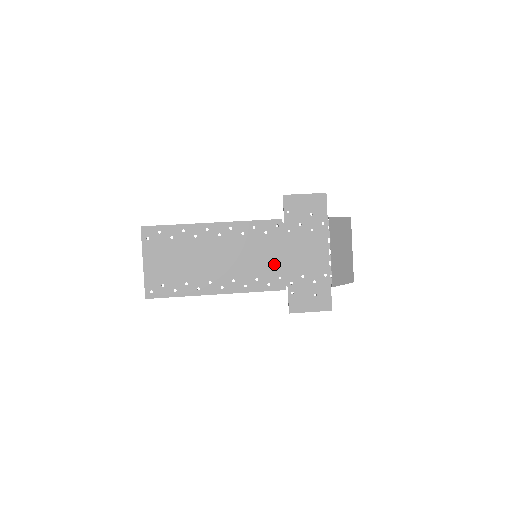
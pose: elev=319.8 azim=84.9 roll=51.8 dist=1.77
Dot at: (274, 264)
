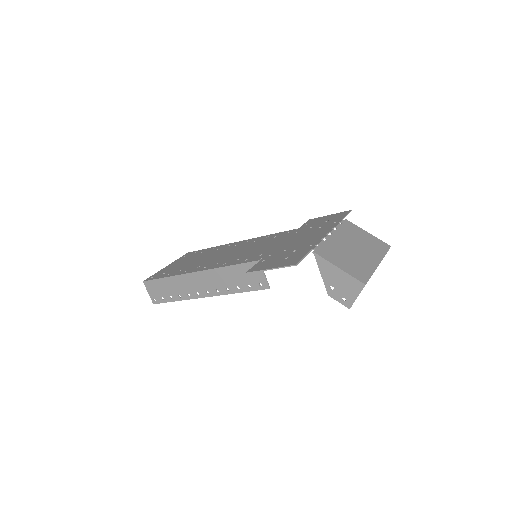
Dot at: (264, 249)
